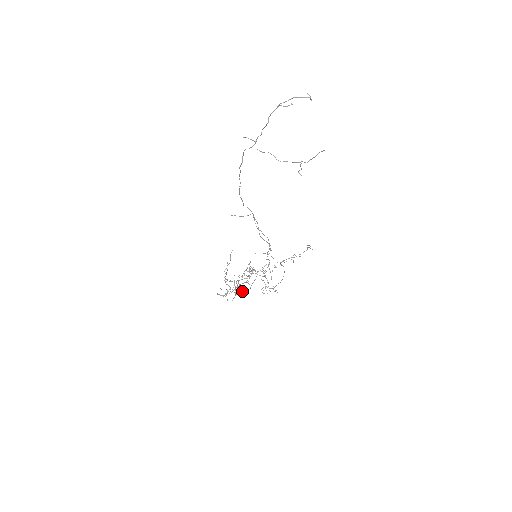
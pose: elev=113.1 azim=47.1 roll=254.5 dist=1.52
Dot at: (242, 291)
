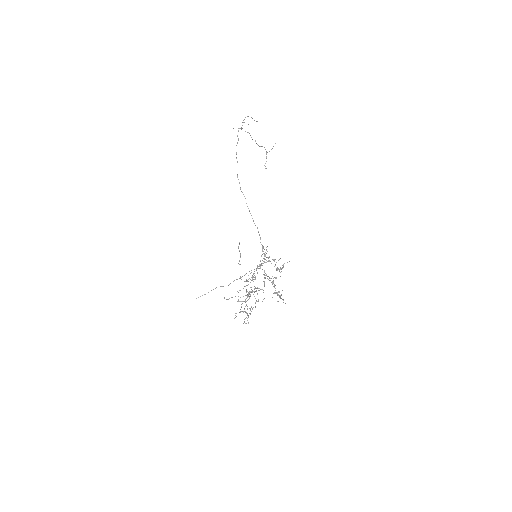
Dot at: (258, 301)
